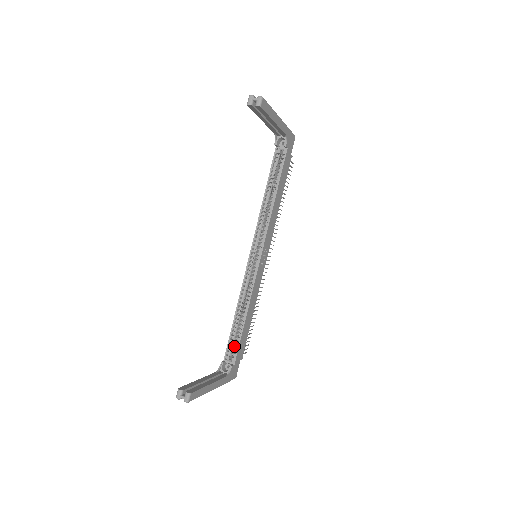
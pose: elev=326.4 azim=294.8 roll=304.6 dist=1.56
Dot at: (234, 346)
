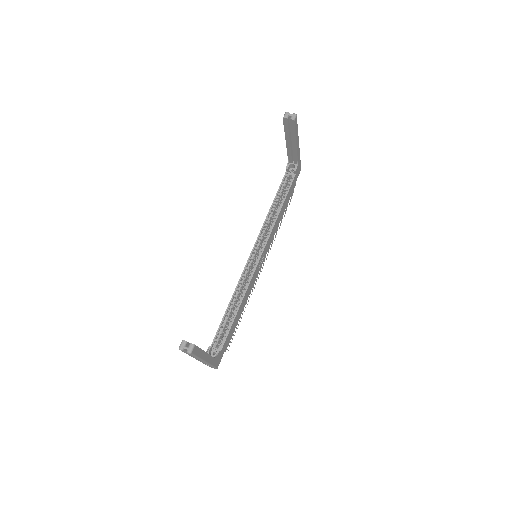
Dot at: (221, 336)
